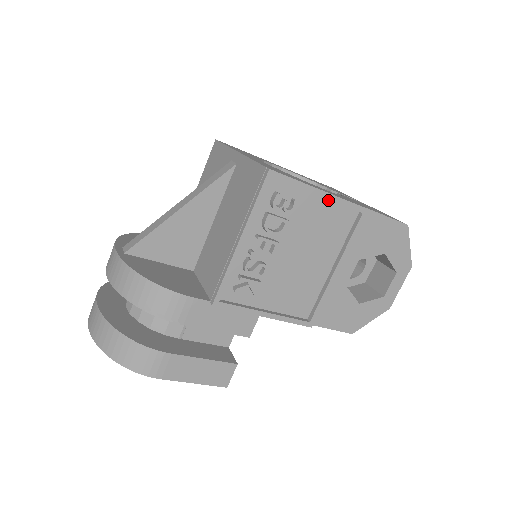
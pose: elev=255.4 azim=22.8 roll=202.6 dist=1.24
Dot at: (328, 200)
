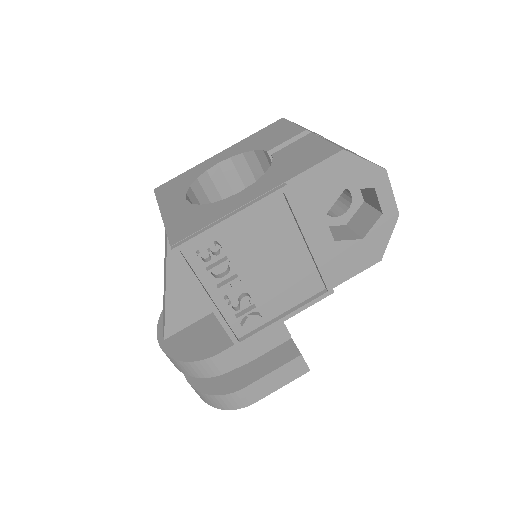
Dot at: (245, 212)
